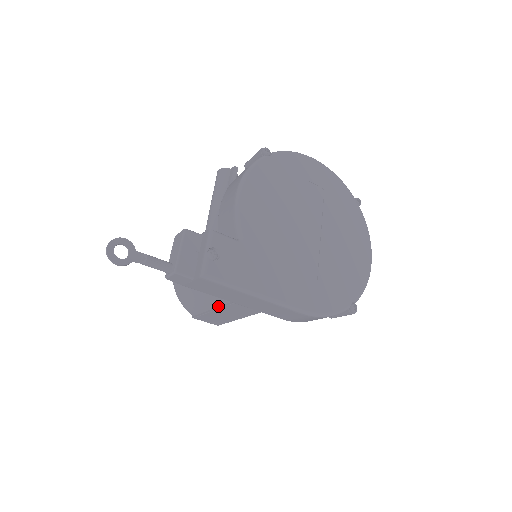
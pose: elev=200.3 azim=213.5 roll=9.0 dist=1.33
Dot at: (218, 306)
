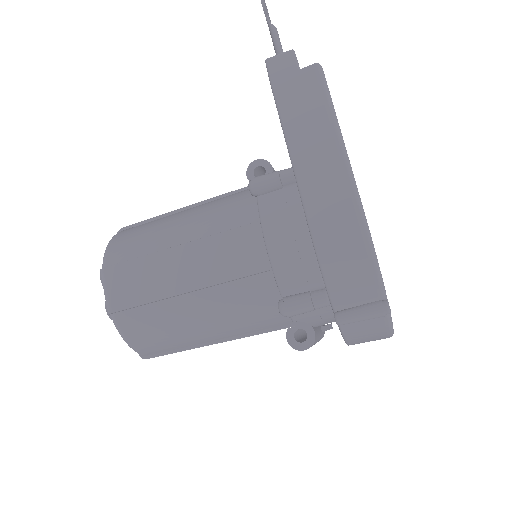
Dot at: (180, 244)
